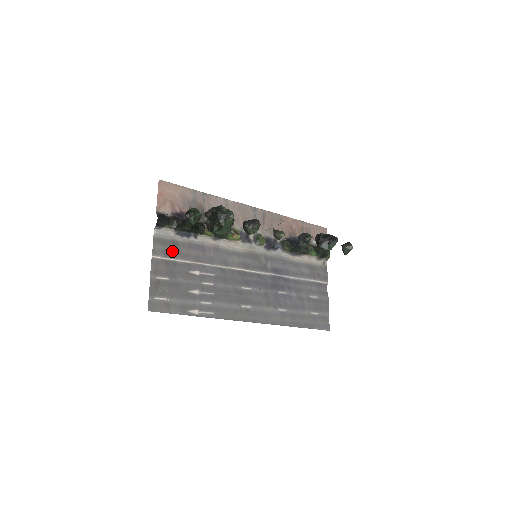
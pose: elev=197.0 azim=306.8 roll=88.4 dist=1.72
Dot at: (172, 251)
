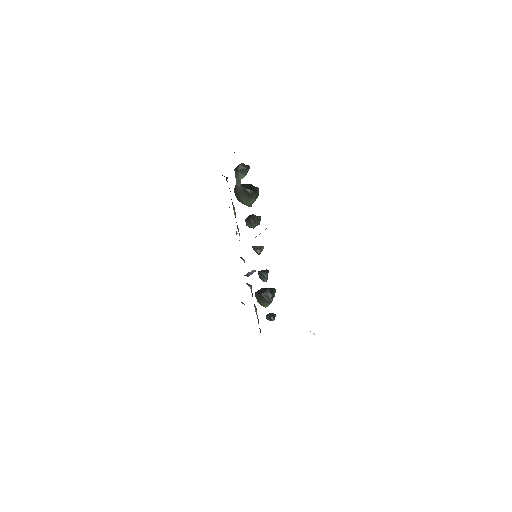
Dot at: occluded
